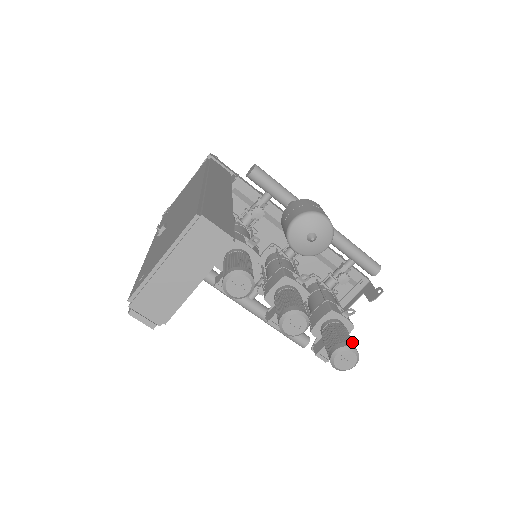
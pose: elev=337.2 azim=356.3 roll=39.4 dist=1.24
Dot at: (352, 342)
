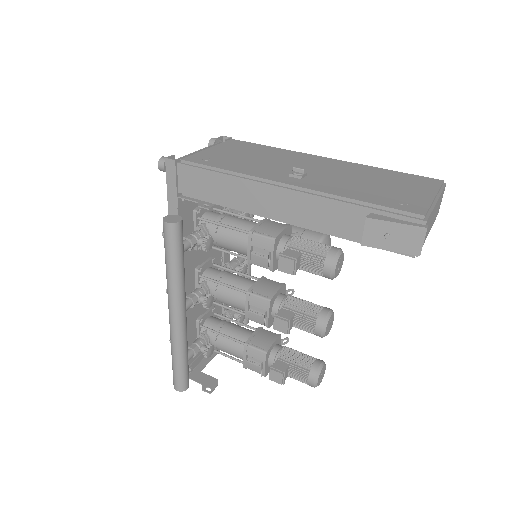
Dot at: occluded
